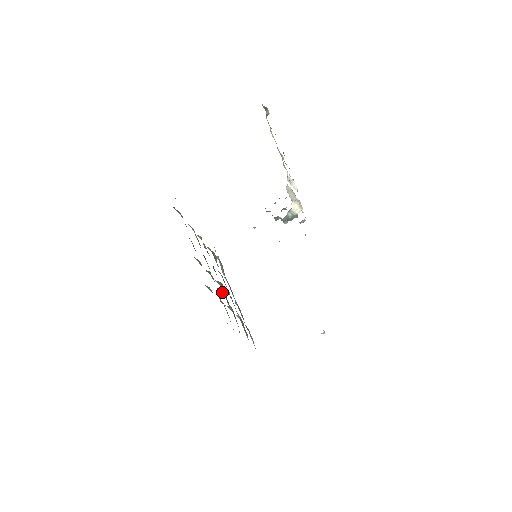
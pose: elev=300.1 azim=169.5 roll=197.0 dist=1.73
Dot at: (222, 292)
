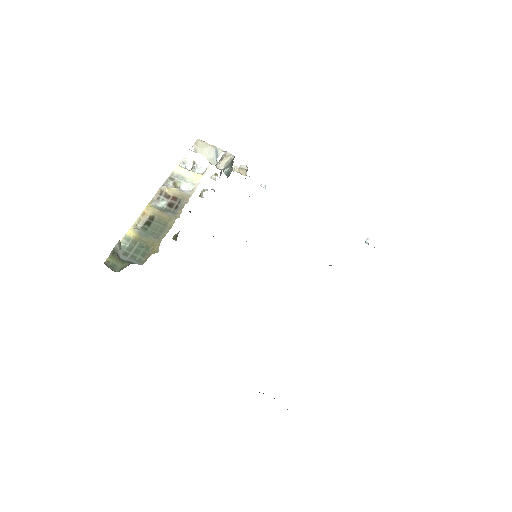
Dot at: occluded
